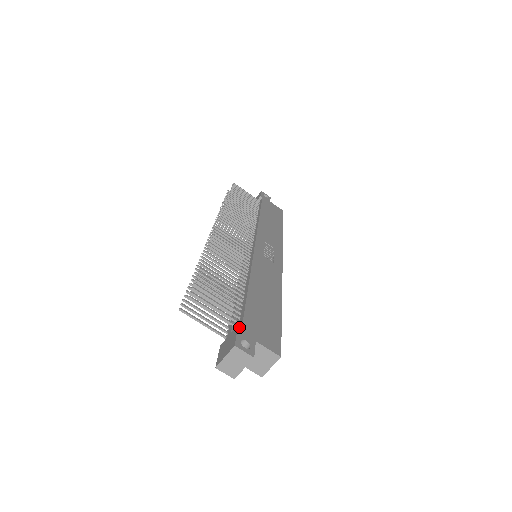
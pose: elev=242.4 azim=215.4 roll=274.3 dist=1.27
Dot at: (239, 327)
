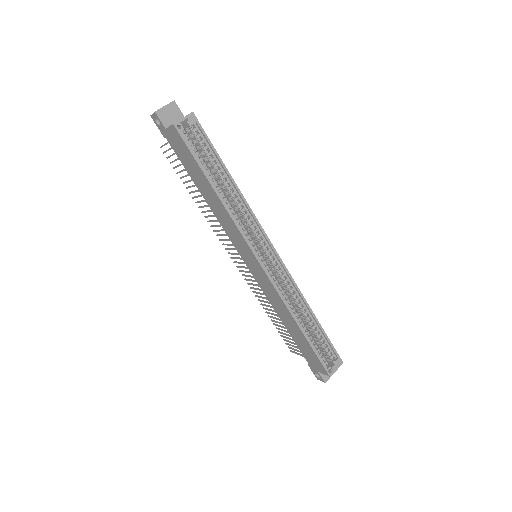
Dot at: occluded
